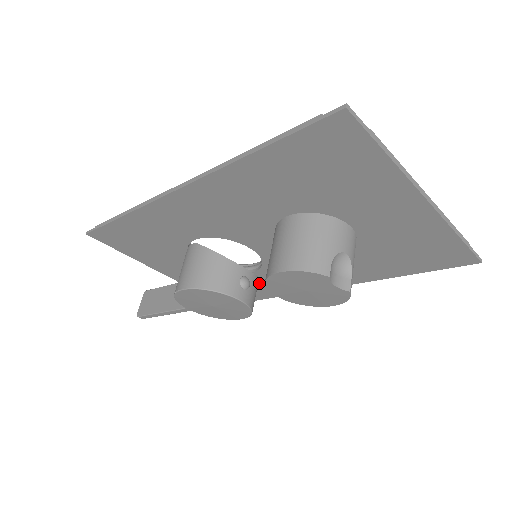
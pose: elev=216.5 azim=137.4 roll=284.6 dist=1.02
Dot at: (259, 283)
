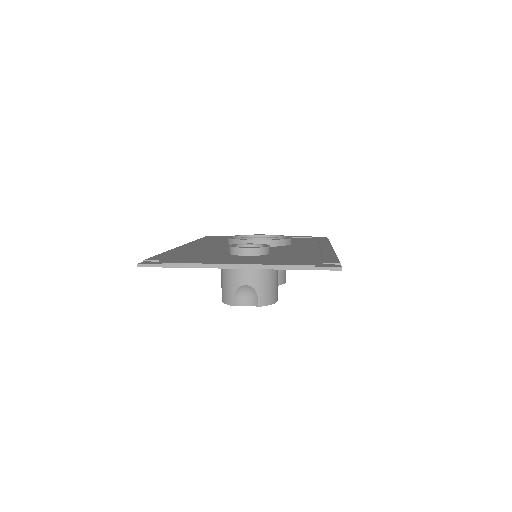
Dot at: occluded
